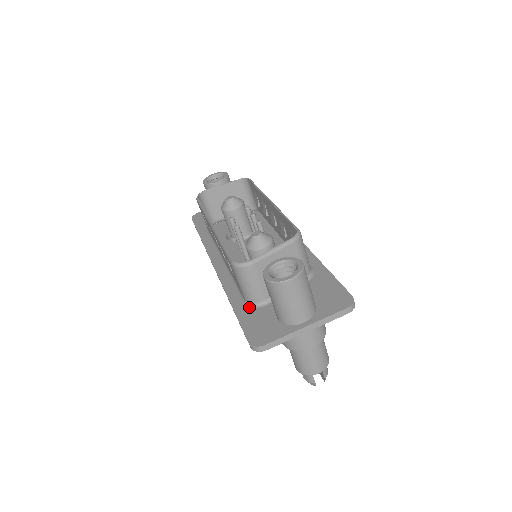
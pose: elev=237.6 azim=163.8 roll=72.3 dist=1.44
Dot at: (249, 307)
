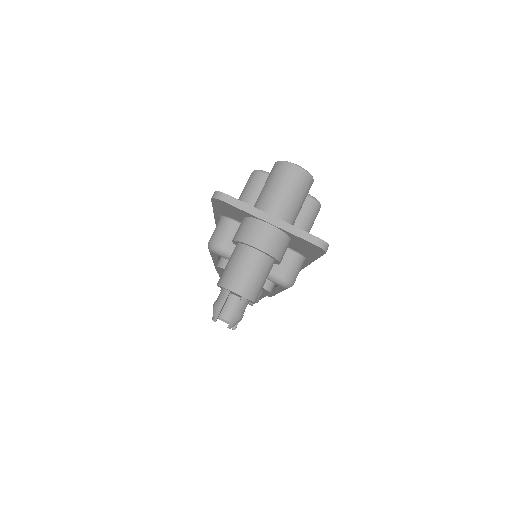
Dot at: occluded
